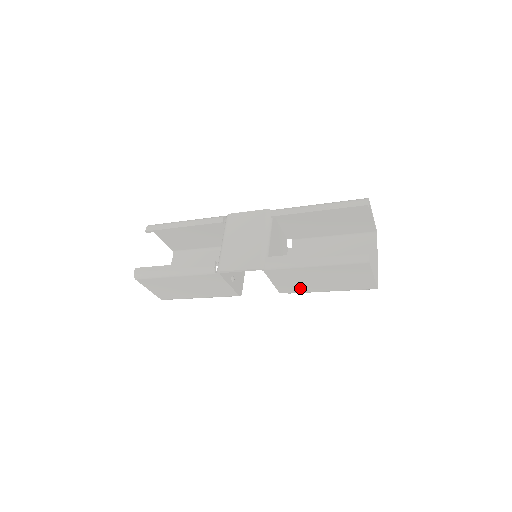
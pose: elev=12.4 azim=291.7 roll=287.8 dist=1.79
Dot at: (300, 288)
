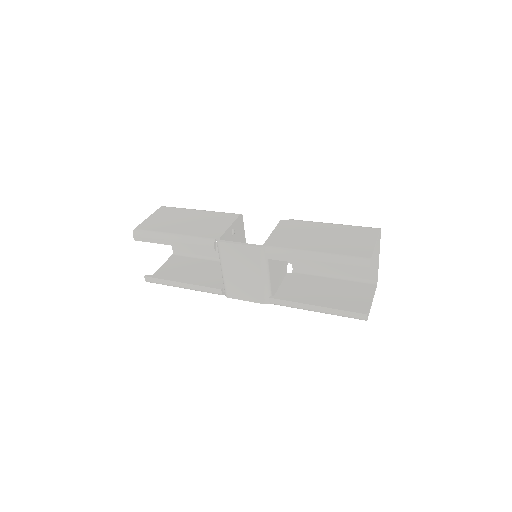
Dot at: occluded
